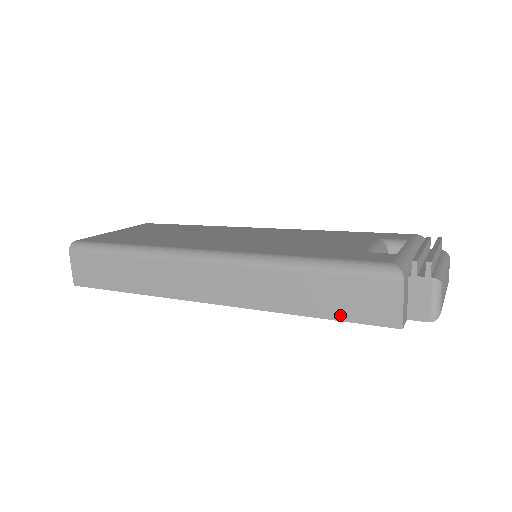
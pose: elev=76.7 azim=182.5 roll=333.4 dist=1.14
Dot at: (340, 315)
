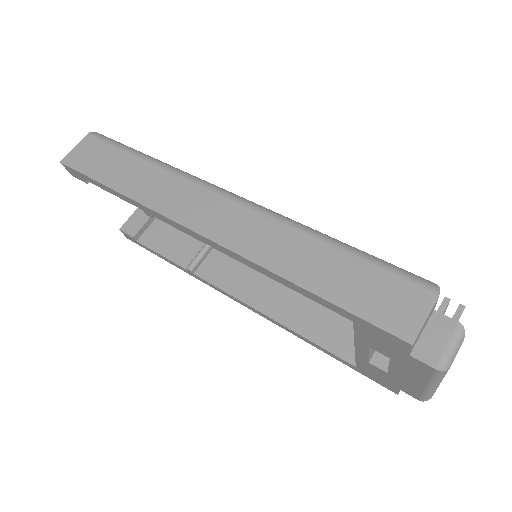
Dot at: (346, 302)
